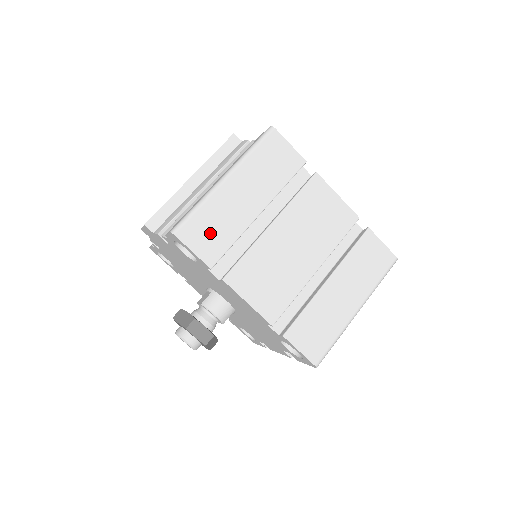
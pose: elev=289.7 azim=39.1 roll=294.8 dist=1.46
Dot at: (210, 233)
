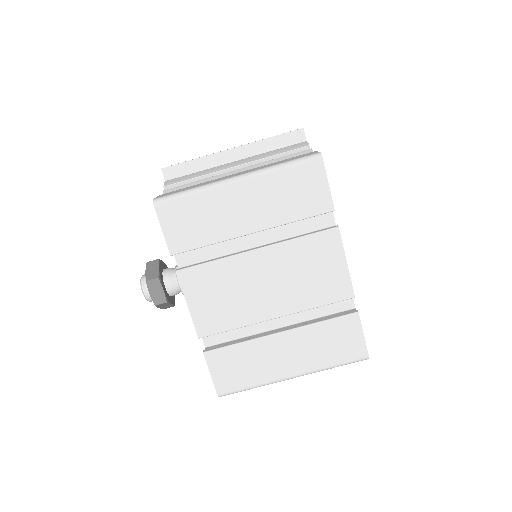
Dot at: (189, 223)
